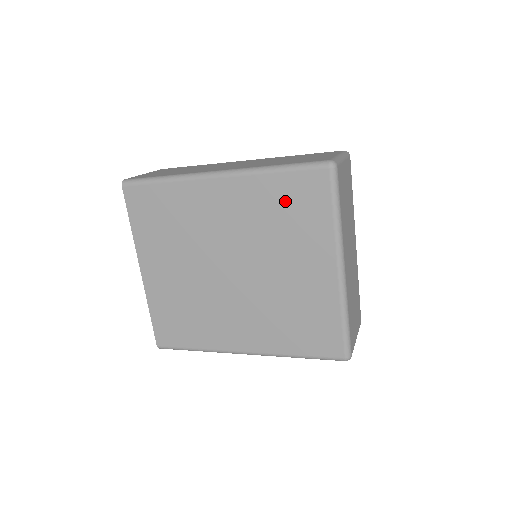
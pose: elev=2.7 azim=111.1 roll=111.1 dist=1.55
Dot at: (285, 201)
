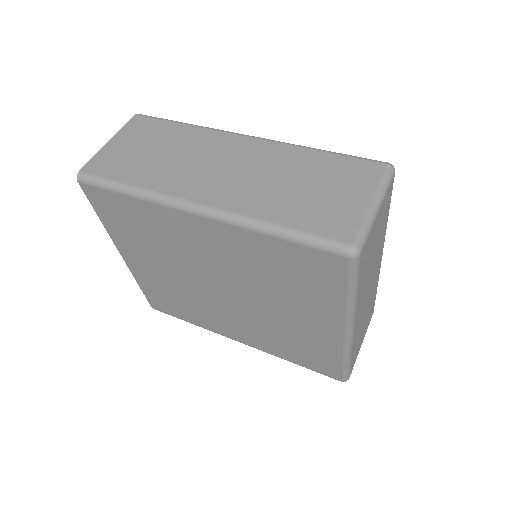
Dot at: (286, 265)
